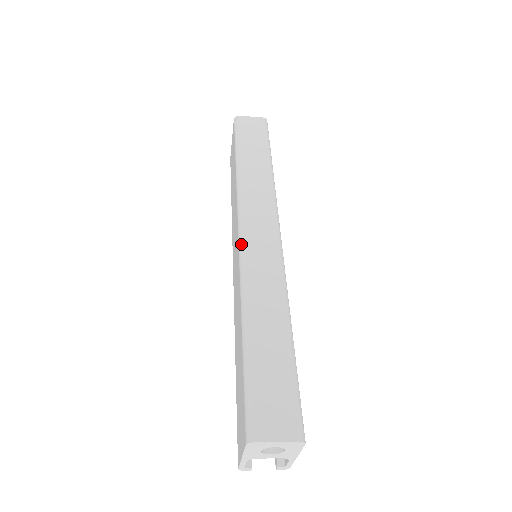
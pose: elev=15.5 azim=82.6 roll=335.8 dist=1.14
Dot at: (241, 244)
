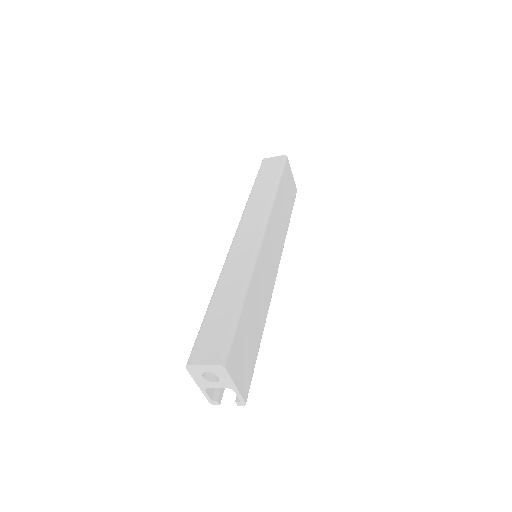
Dot at: (231, 245)
